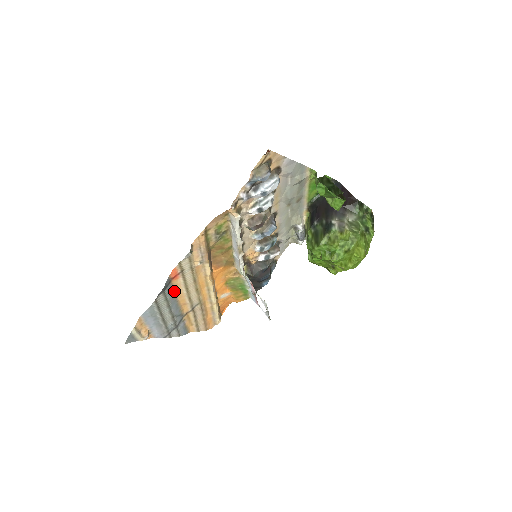
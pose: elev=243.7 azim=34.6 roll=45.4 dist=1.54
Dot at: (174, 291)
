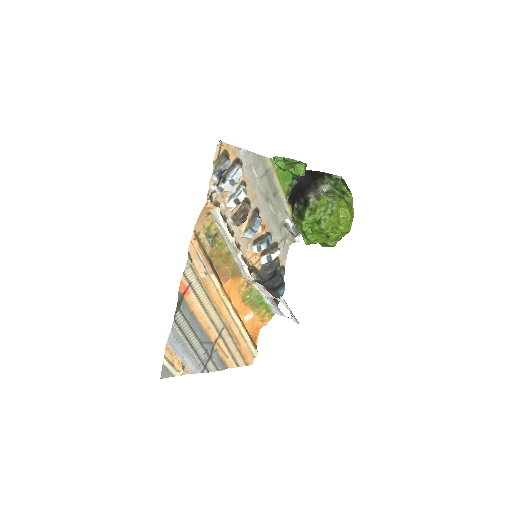
Dot at: (191, 310)
